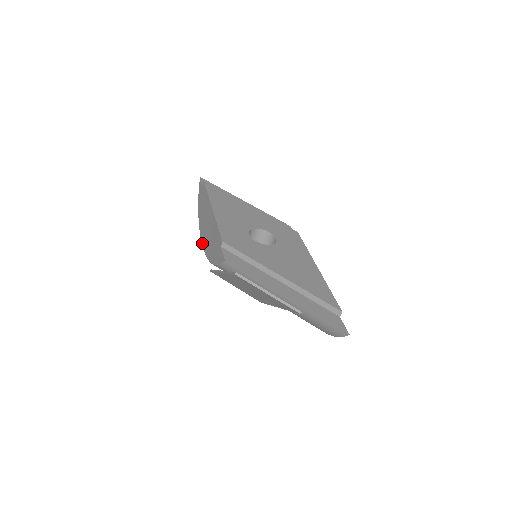
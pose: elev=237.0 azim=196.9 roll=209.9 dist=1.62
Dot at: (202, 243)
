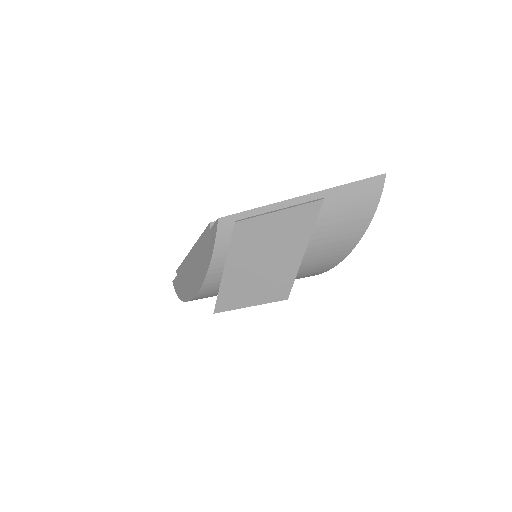
Dot at: (193, 295)
